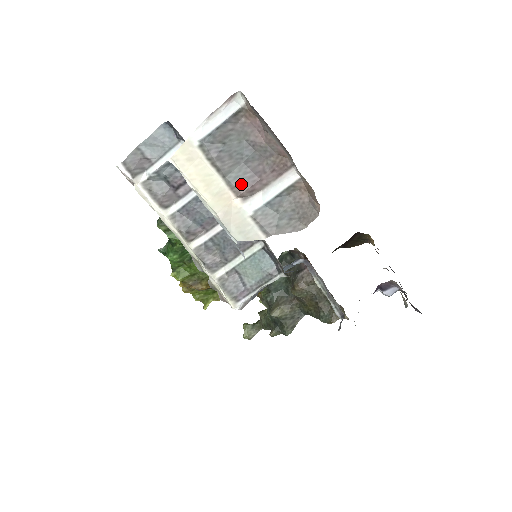
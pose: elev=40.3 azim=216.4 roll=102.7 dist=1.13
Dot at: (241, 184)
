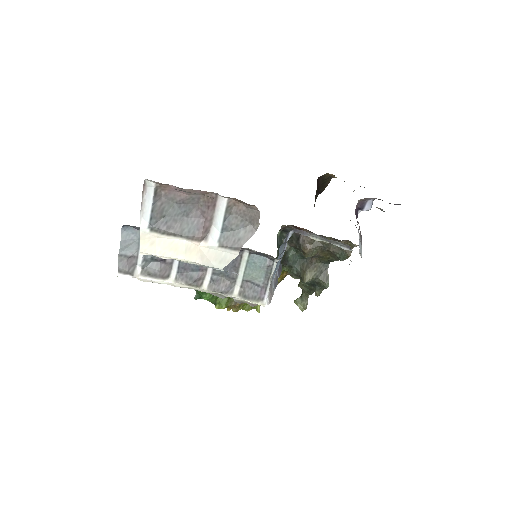
Dot at: (196, 232)
